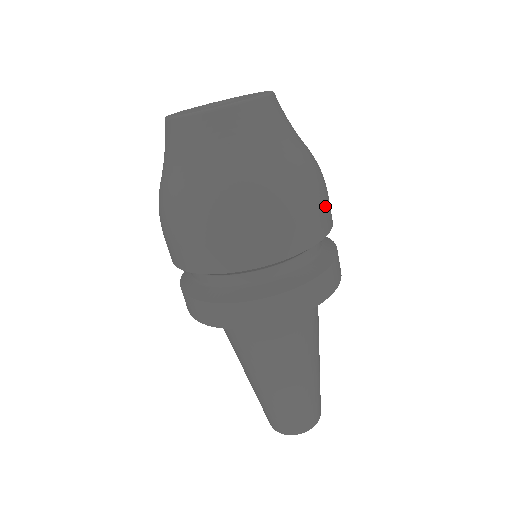
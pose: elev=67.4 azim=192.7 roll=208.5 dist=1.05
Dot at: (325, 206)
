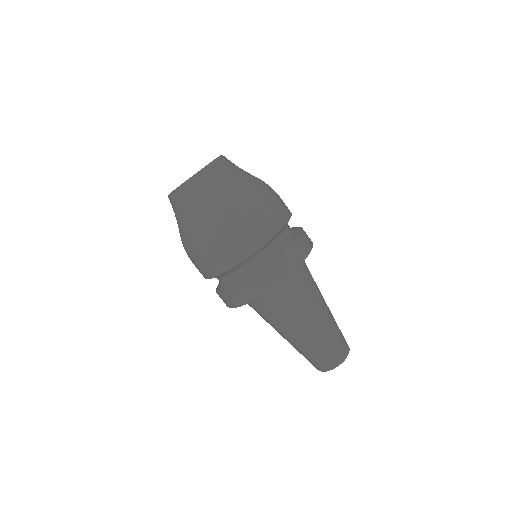
Dot at: (259, 225)
